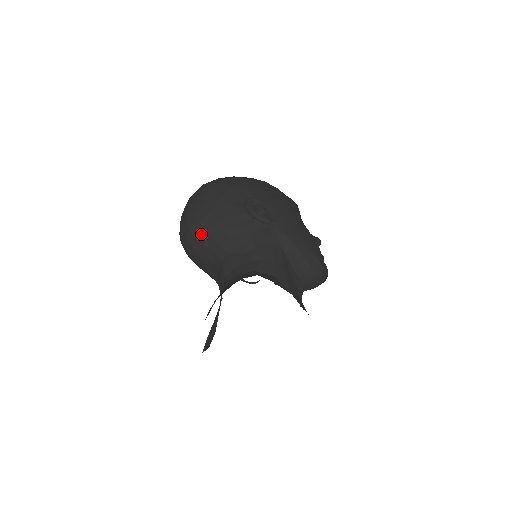
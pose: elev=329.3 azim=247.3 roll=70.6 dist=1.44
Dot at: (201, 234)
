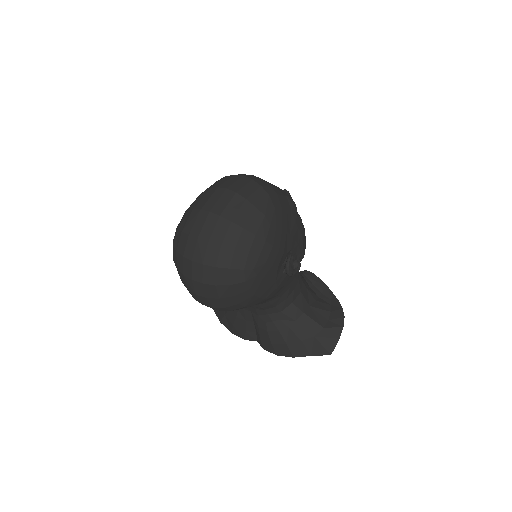
Dot at: occluded
